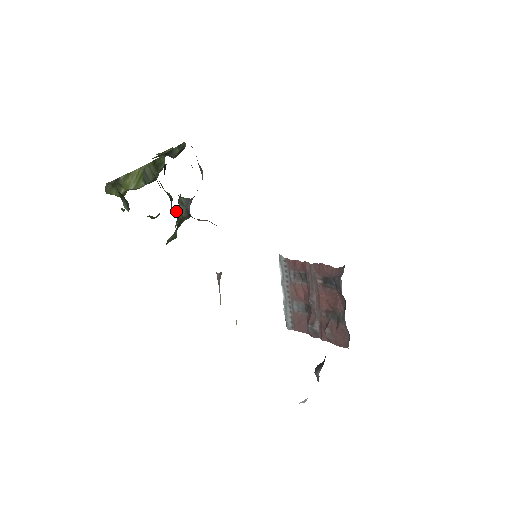
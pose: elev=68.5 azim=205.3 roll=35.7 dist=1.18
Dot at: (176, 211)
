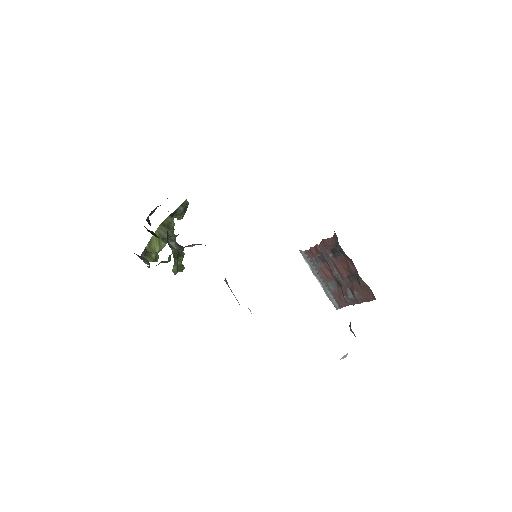
Dot at: occluded
